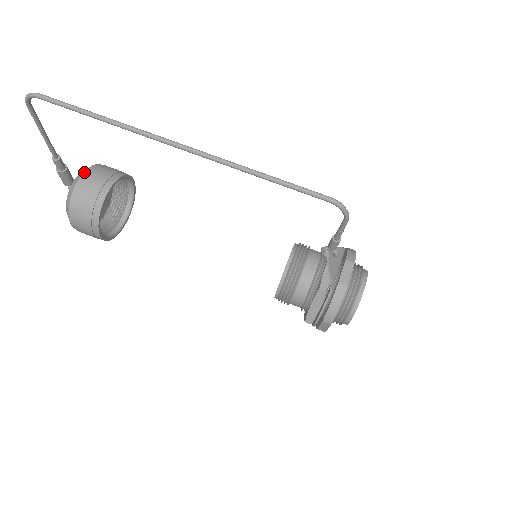
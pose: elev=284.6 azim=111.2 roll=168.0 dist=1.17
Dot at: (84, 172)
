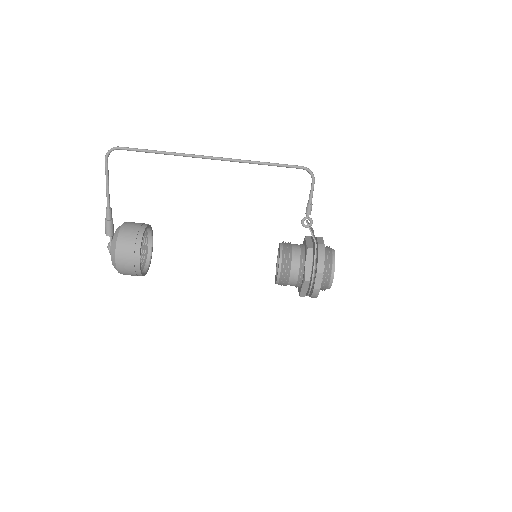
Dot at: (124, 222)
